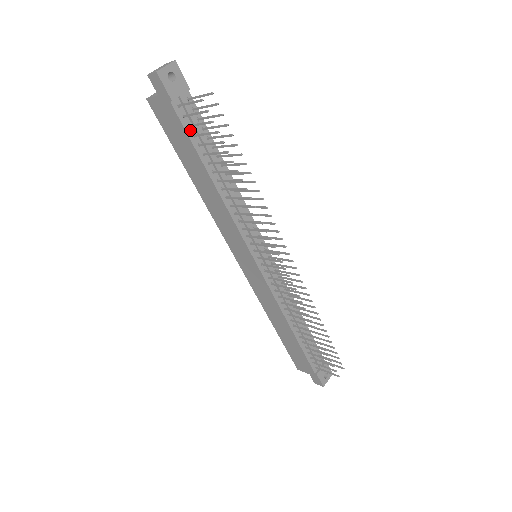
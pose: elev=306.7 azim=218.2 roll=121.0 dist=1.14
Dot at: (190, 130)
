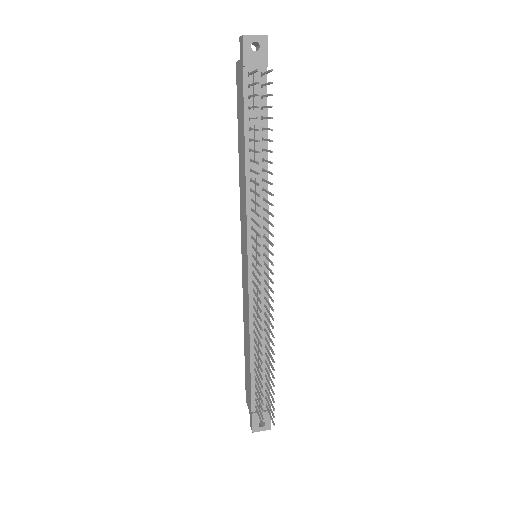
Dot at: (249, 101)
